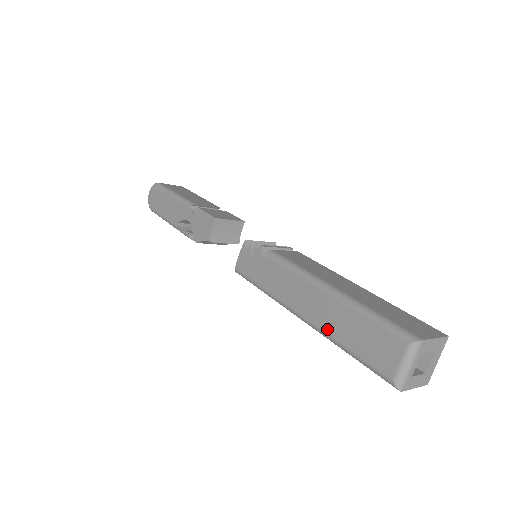
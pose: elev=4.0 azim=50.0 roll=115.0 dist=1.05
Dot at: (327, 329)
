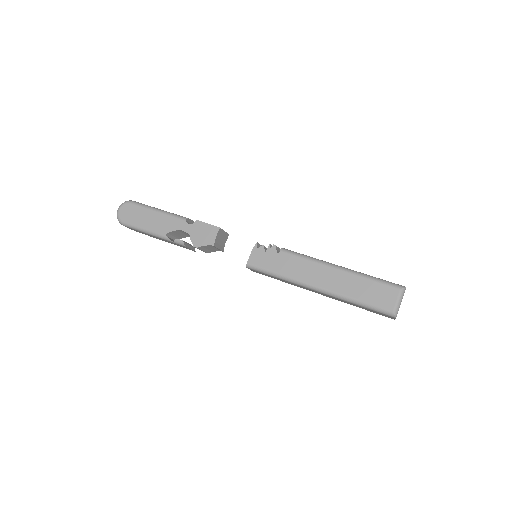
Dot at: (342, 292)
